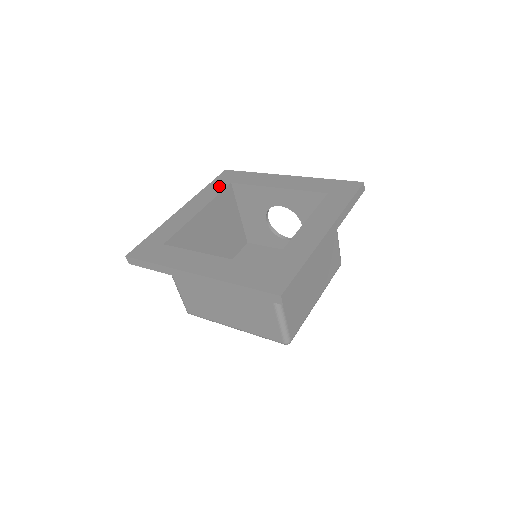
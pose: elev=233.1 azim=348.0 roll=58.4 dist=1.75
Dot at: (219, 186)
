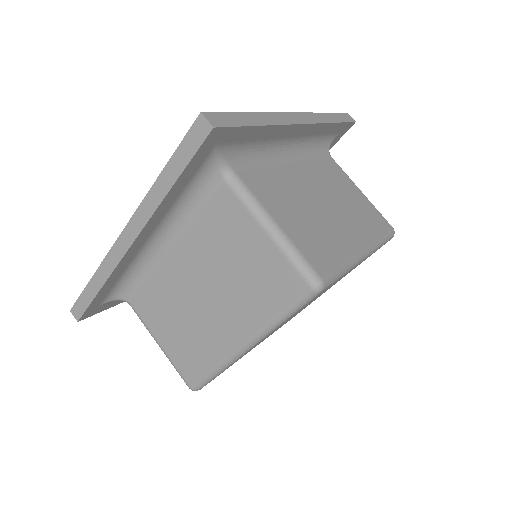
Dot at: occluded
